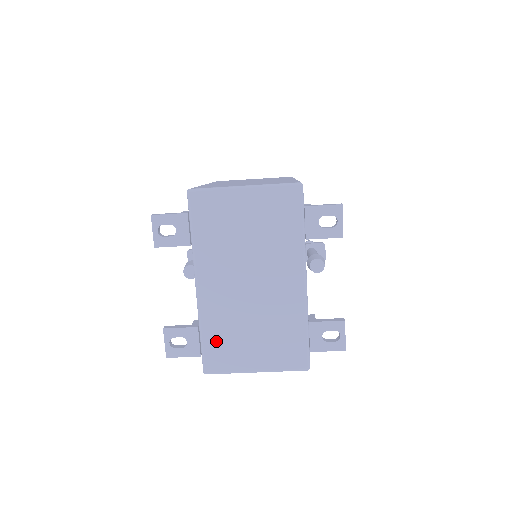
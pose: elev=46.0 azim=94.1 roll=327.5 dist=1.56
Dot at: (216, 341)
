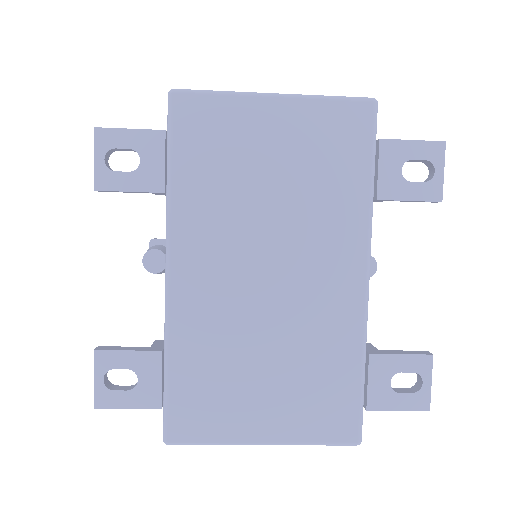
Dot at: (194, 380)
